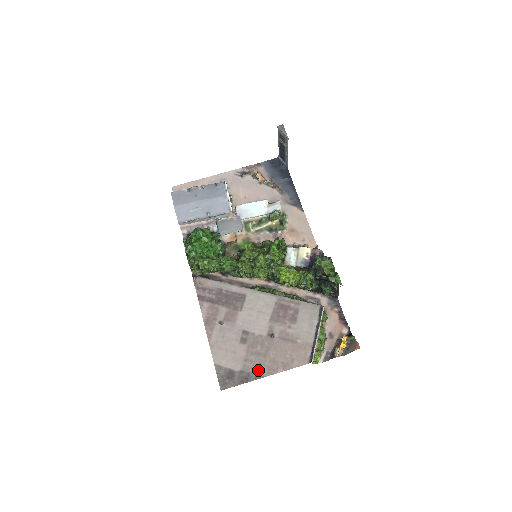
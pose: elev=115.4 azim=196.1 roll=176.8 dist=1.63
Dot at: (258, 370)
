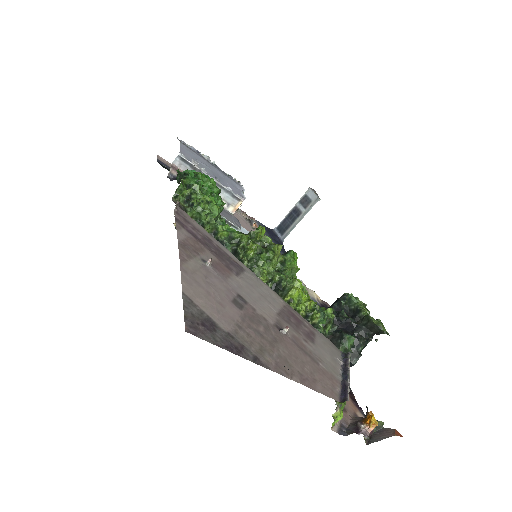
Dot at: (260, 353)
